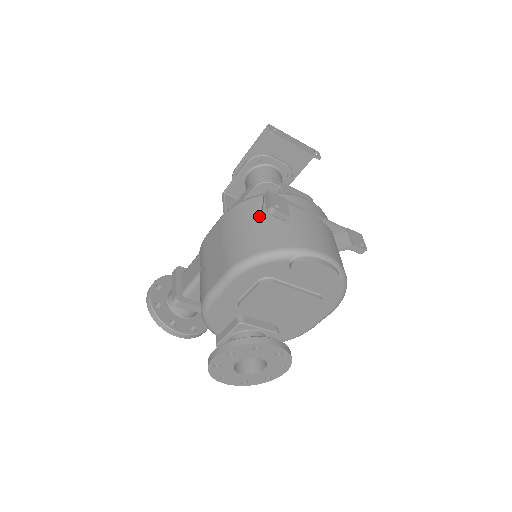
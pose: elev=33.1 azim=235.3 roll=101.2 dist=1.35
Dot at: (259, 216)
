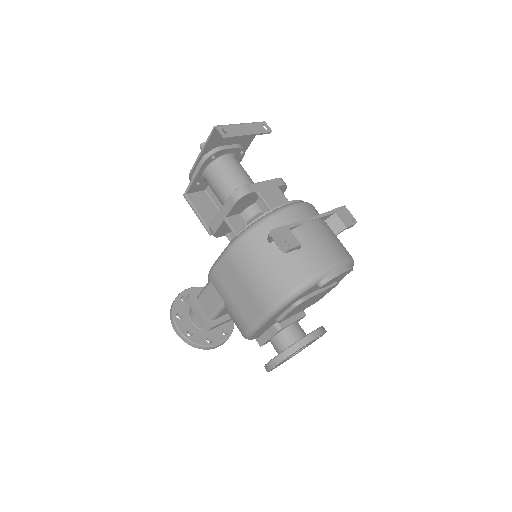
Dot at: (269, 251)
